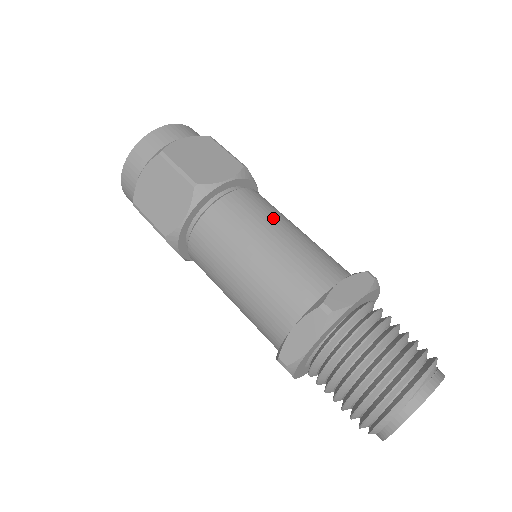
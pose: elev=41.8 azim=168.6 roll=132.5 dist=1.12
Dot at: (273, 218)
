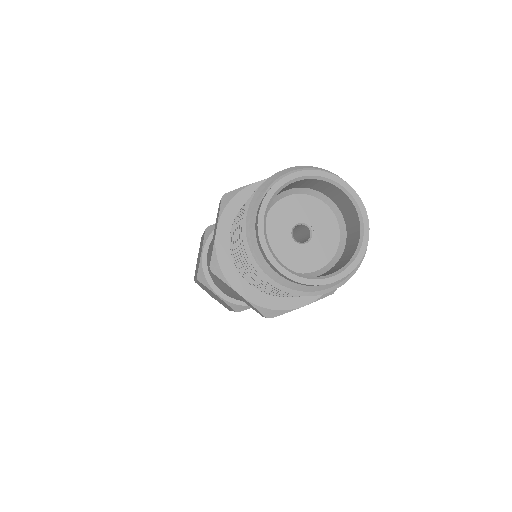
Dot at: occluded
